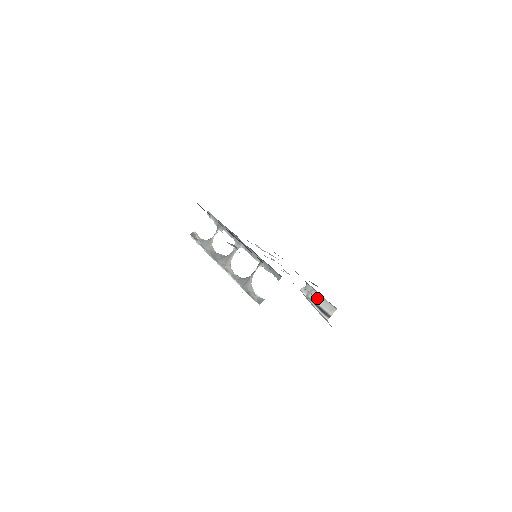
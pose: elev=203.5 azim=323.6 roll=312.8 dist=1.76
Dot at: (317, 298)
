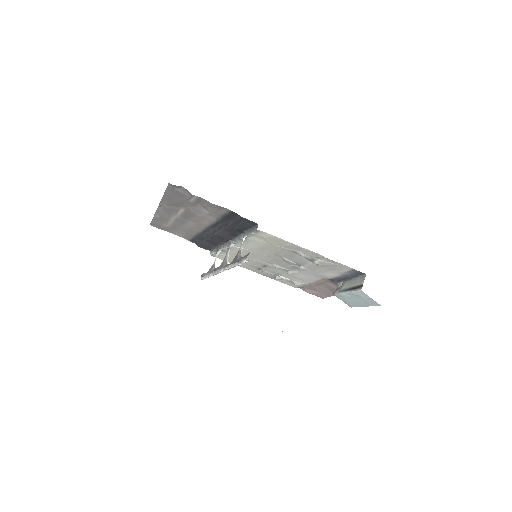
Dot at: (347, 284)
